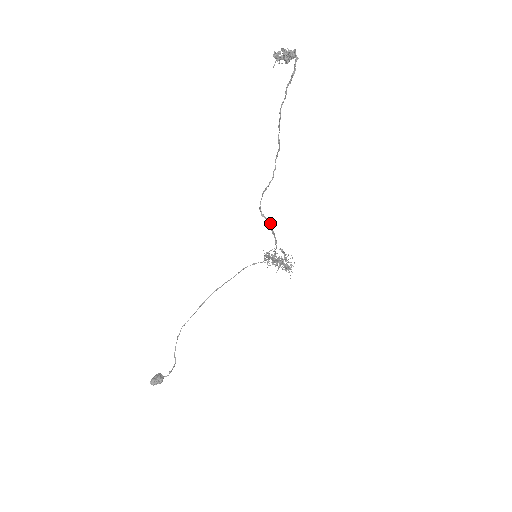
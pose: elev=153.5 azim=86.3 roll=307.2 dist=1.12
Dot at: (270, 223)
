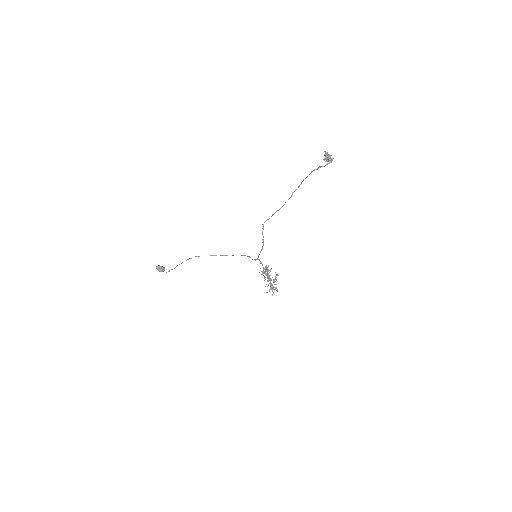
Dot at: occluded
